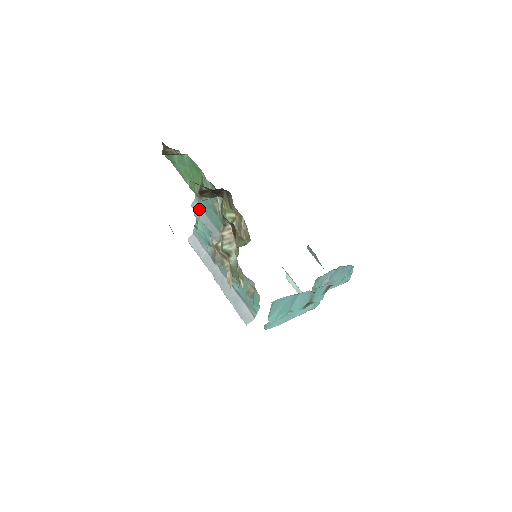
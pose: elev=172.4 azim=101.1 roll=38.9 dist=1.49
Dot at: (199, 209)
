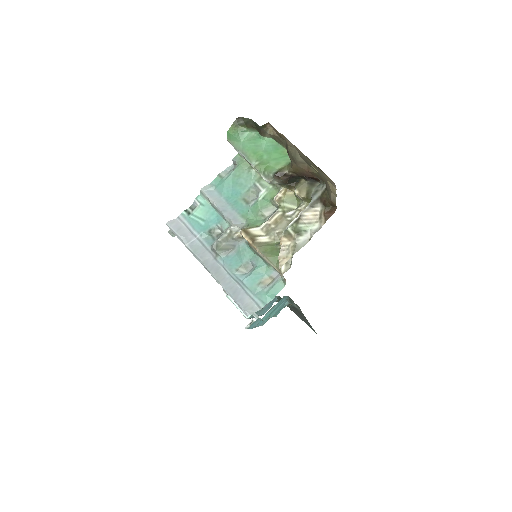
Dot at: (215, 194)
